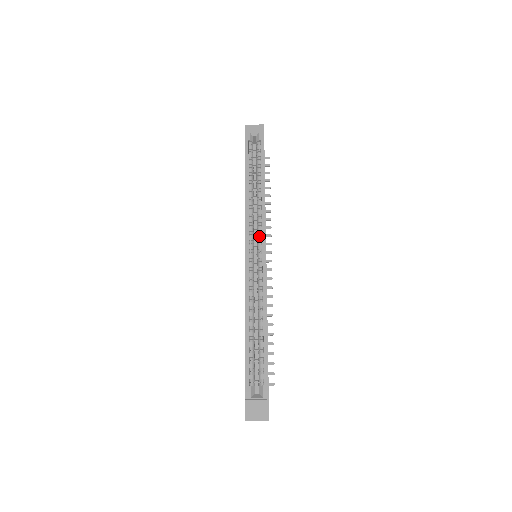
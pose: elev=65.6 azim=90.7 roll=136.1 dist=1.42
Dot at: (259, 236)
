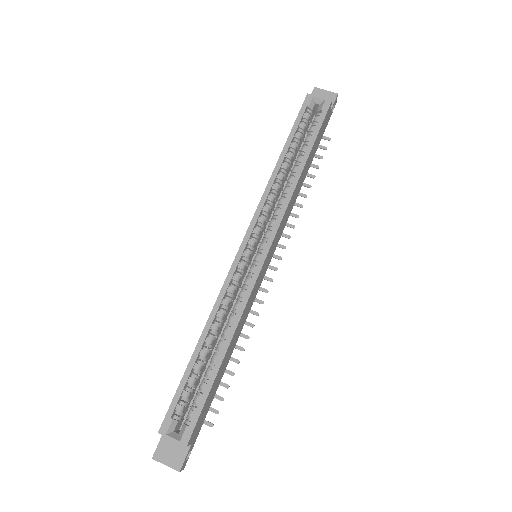
Dot at: (267, 232)
